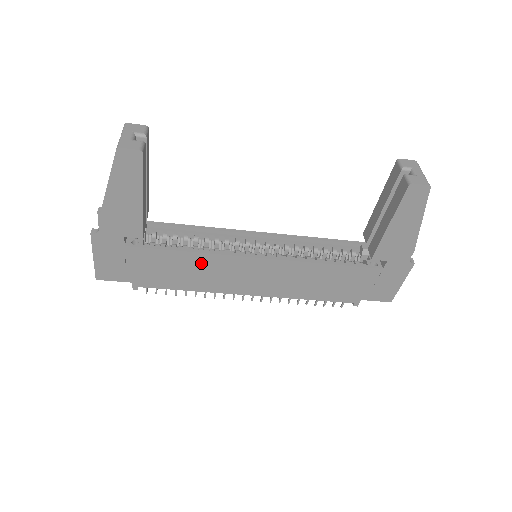
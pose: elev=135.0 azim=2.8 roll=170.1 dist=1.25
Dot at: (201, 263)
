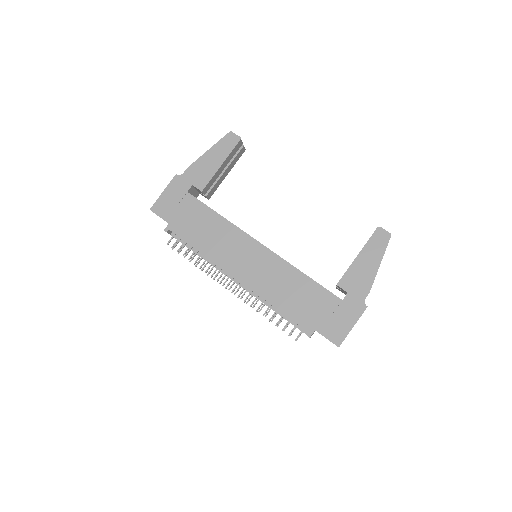
Dot at: (222, 229)
